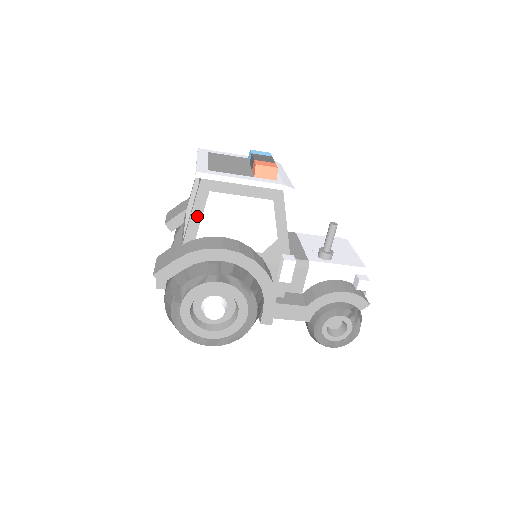
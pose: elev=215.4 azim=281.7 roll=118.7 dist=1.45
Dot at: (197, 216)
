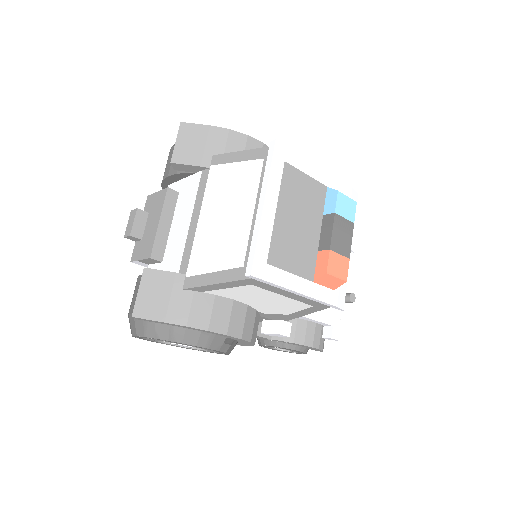
Dot at: (219, 287)
